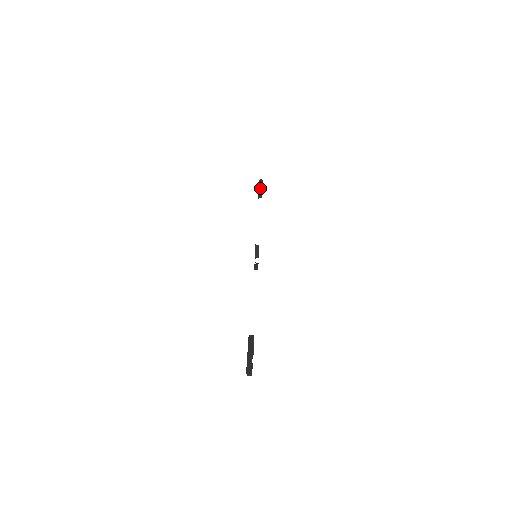
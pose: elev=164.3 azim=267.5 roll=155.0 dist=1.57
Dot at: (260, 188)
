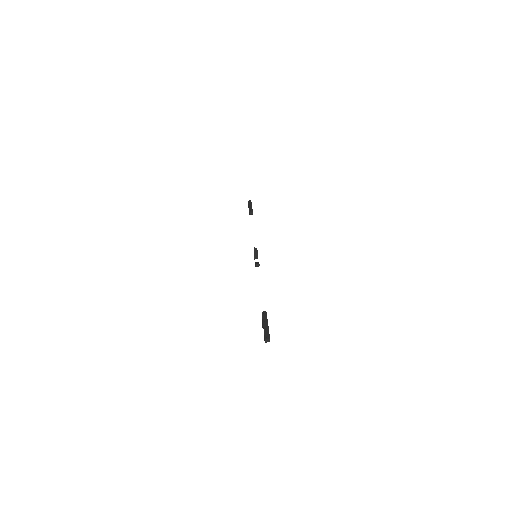
Dot at: (251, 206)
